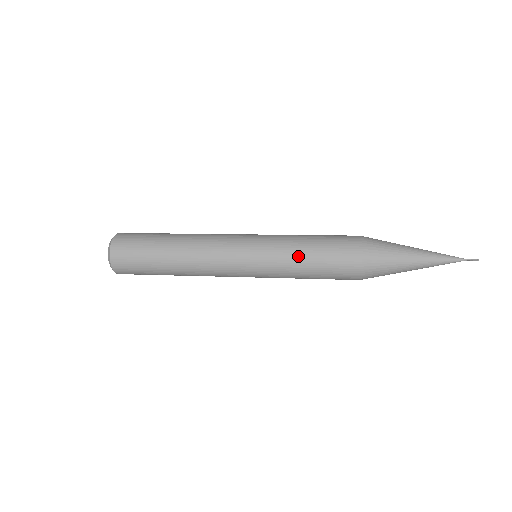
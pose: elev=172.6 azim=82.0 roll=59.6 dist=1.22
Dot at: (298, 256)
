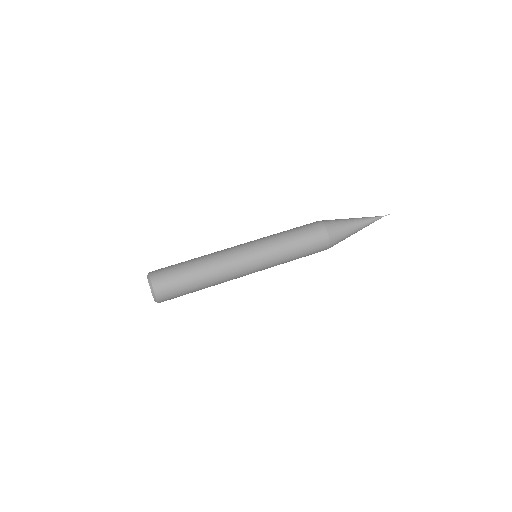
Dot at: occluded
